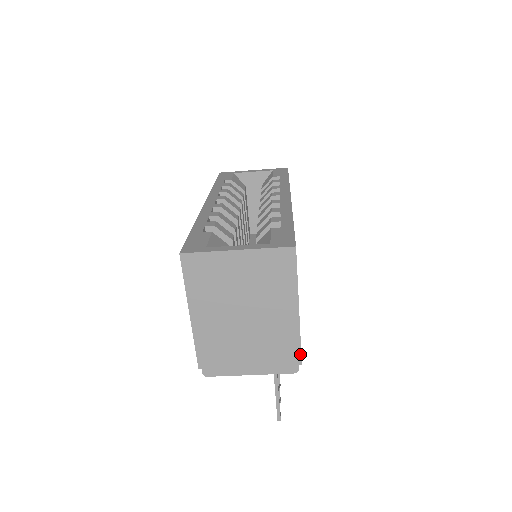
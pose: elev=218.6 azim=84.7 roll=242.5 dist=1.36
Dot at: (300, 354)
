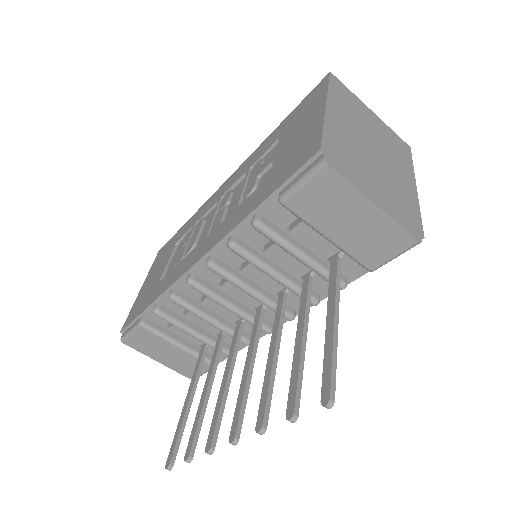
Dot at: (421, 225)
